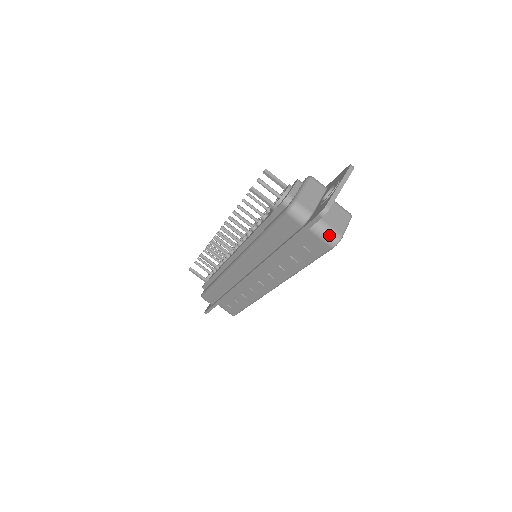
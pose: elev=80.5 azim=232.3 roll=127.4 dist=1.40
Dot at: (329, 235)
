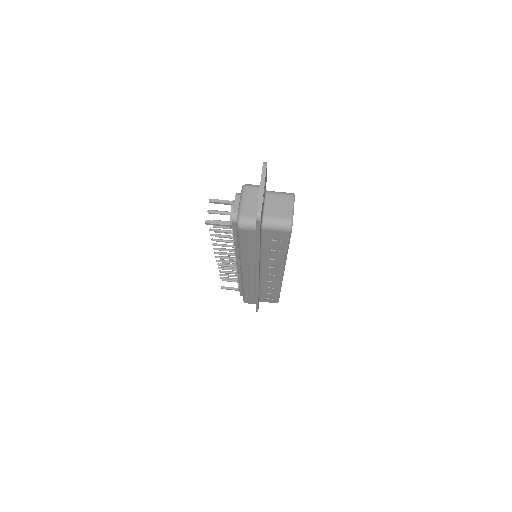
Dot at: (281, 225)
